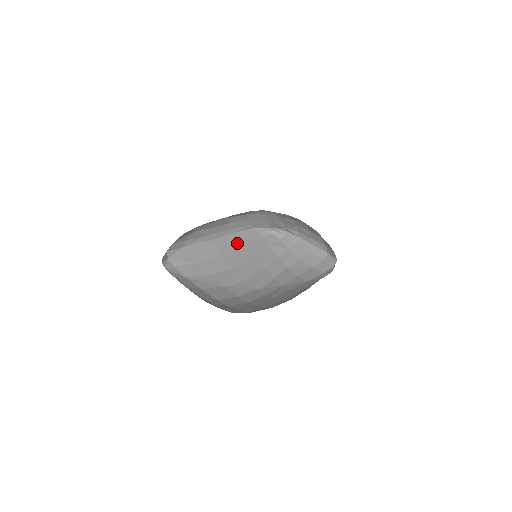
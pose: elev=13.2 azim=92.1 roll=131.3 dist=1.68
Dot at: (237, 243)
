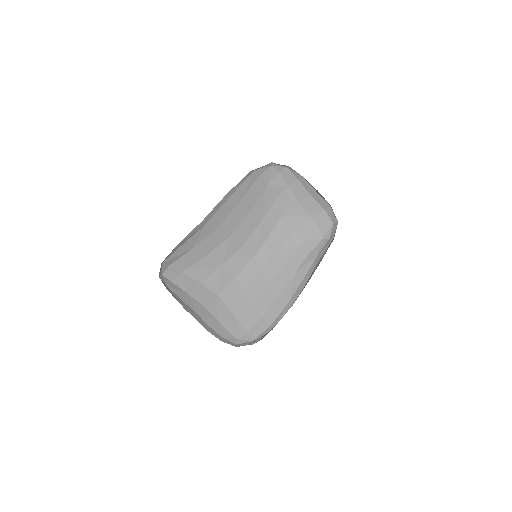
Dot at: (231, 202)
